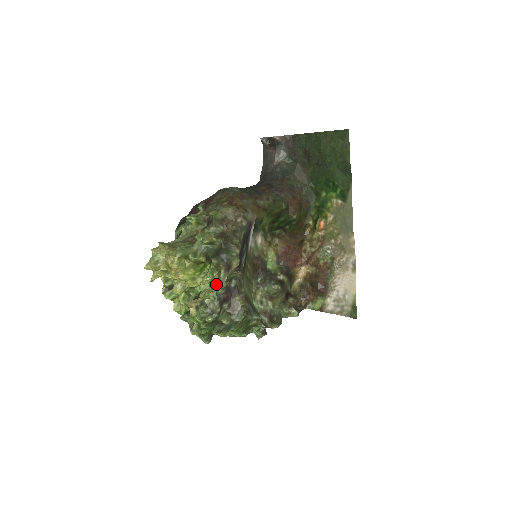
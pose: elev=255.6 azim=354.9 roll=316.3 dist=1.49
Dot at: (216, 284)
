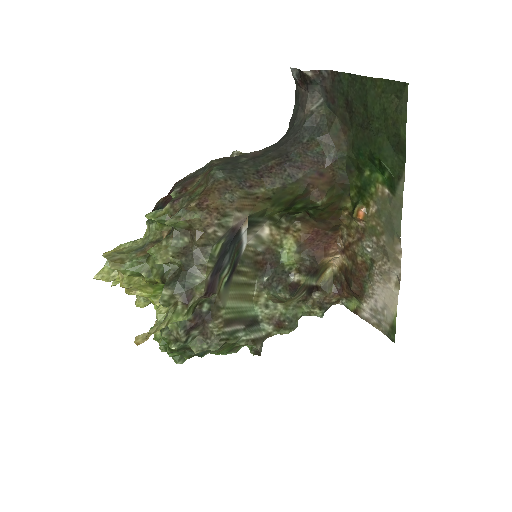
Dot at: (168, 321)
